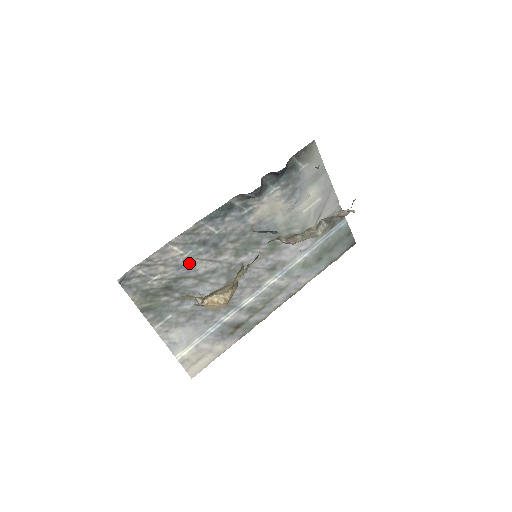
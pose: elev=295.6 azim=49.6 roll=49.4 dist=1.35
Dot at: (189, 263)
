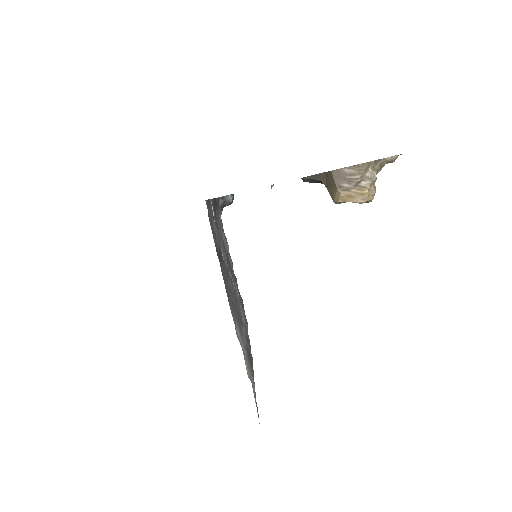
Dot at: (219, 241)
